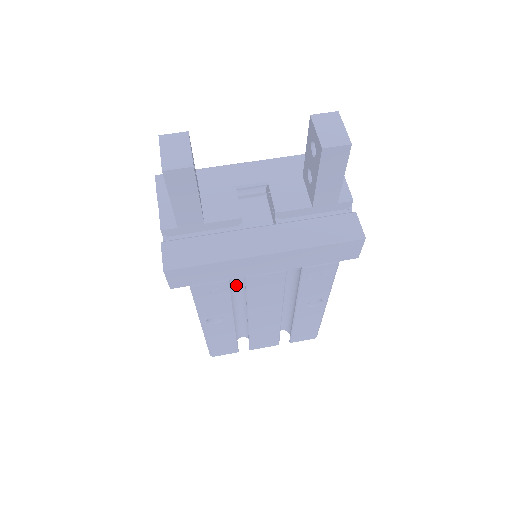
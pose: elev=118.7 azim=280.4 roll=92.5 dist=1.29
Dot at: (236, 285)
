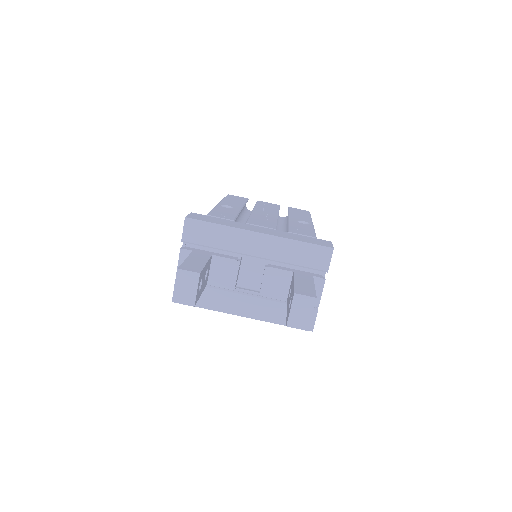
Dot at: occluded
